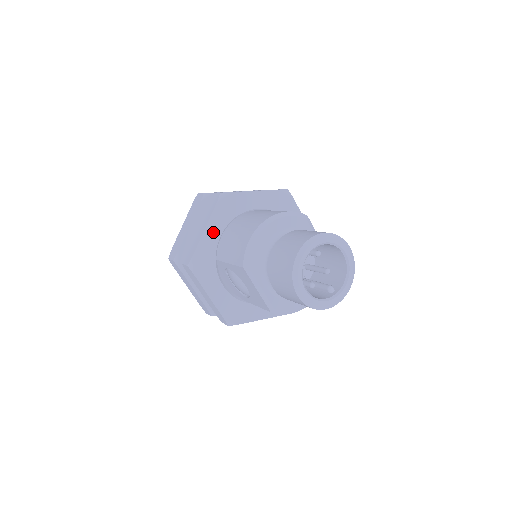
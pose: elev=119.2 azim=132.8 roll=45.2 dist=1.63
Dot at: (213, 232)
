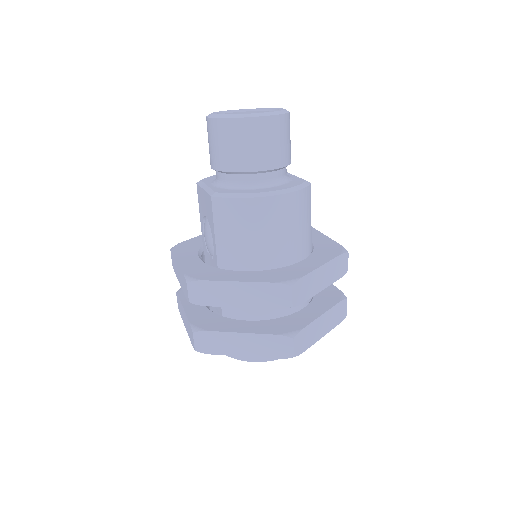
Dot at: occluded
